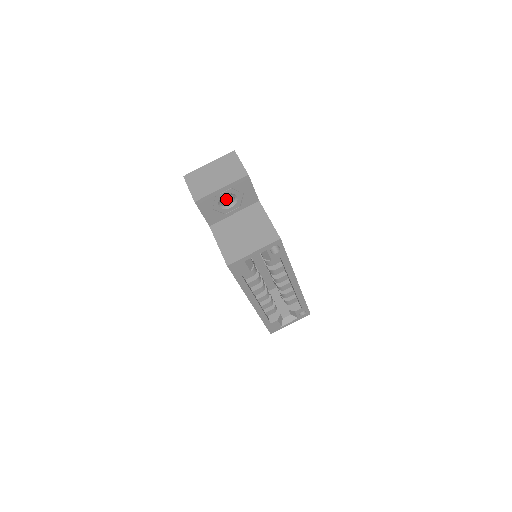
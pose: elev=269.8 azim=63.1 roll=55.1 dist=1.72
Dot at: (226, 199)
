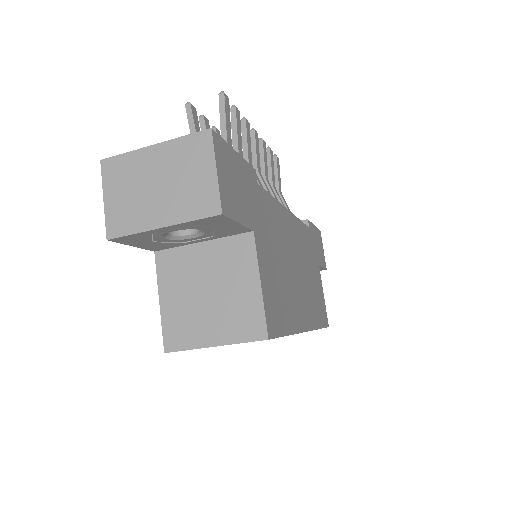
Dot at: occluded
